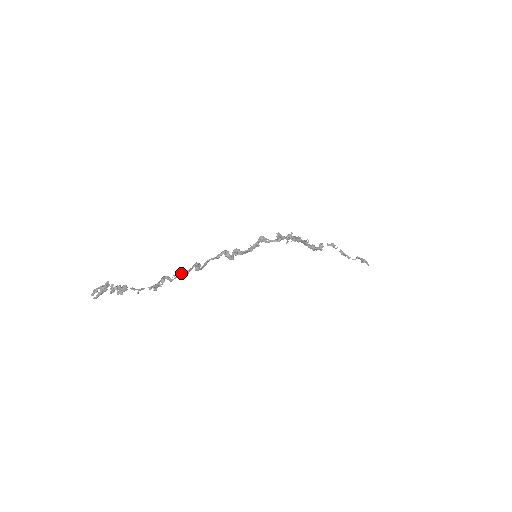
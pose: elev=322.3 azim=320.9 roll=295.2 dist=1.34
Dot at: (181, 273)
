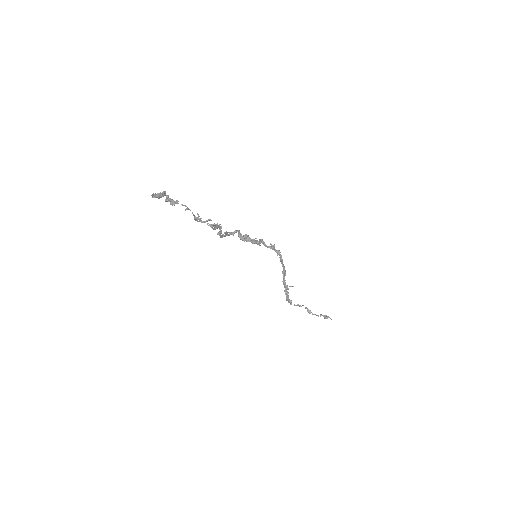
Dot at: (211, 224)
